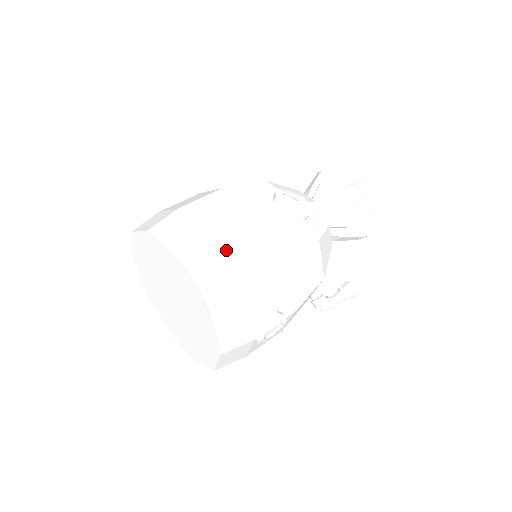
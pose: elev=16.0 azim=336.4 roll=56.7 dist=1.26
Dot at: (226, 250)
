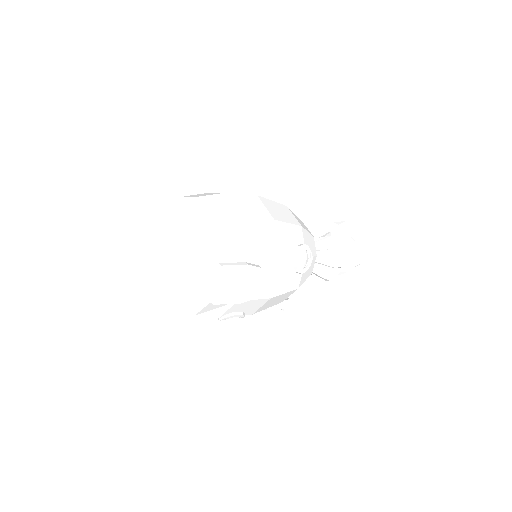
Dot at: (247, 276)
